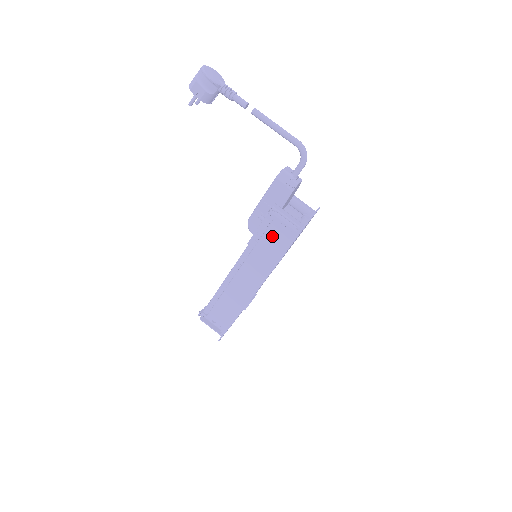
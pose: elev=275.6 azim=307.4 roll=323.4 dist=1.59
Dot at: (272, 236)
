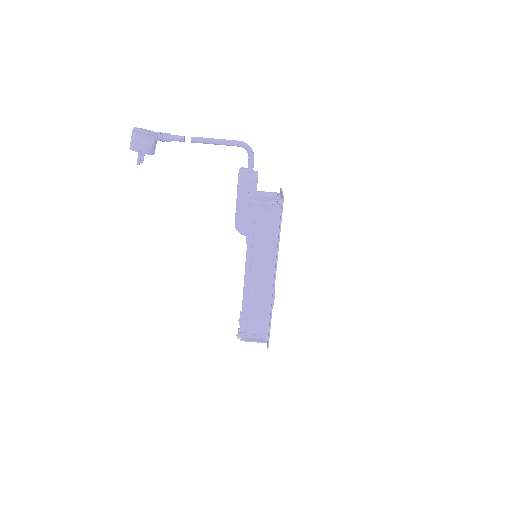
Dot at: (262, 224)
